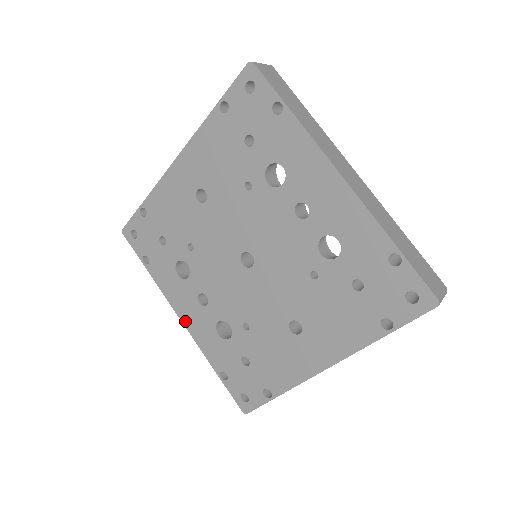
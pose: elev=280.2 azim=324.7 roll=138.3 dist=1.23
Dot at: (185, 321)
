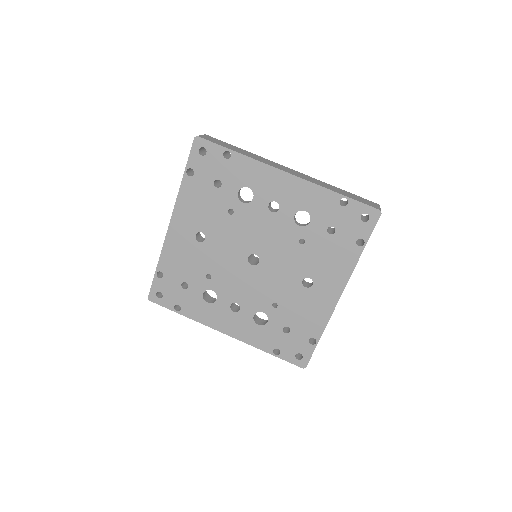
Dot at: (229, 332)
